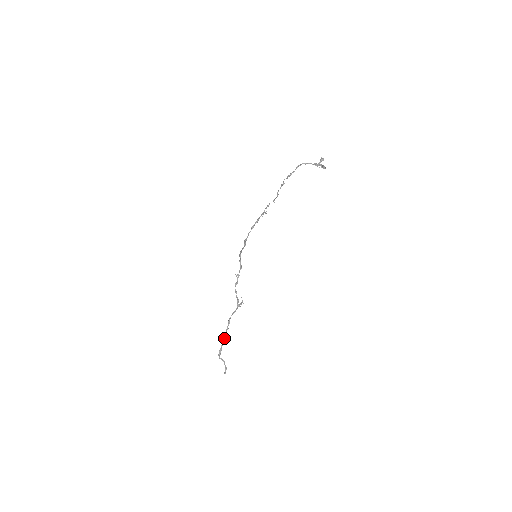
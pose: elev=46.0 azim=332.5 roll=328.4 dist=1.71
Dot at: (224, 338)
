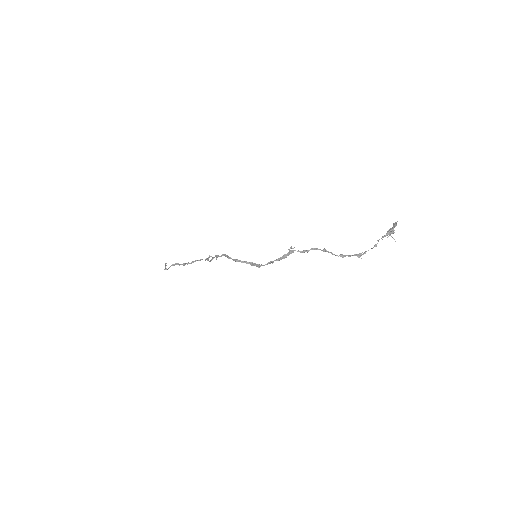
Dot at: occluded
